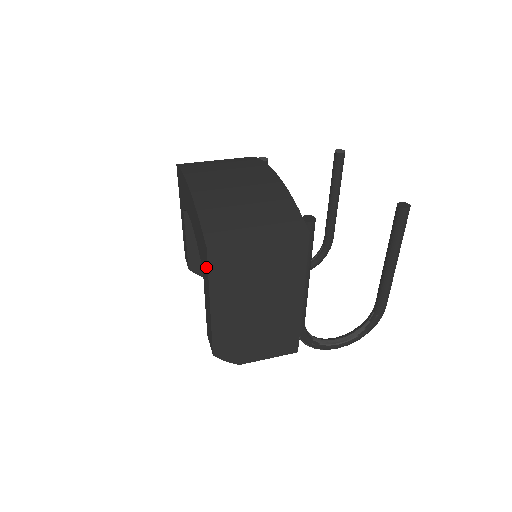
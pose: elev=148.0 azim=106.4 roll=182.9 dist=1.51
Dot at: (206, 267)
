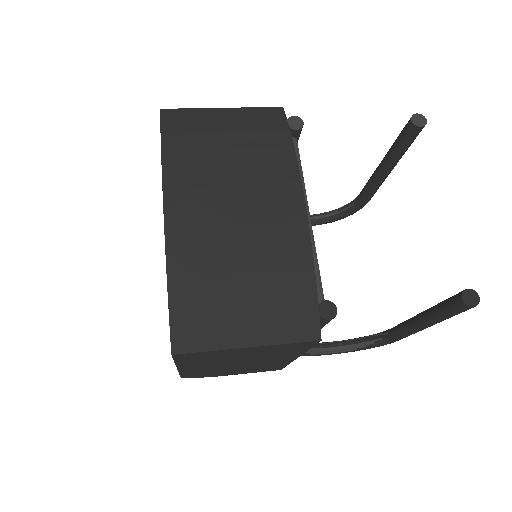
Dot at: occluded
